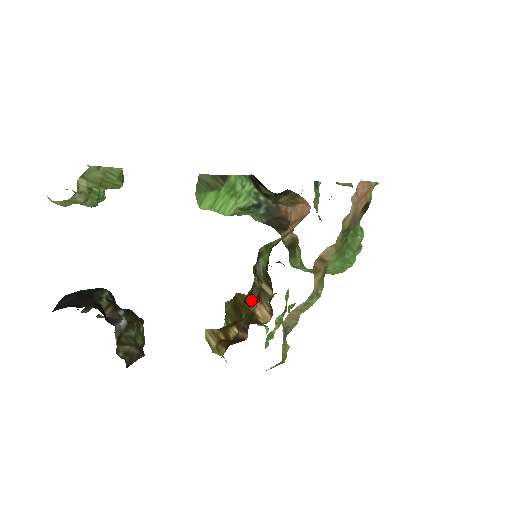
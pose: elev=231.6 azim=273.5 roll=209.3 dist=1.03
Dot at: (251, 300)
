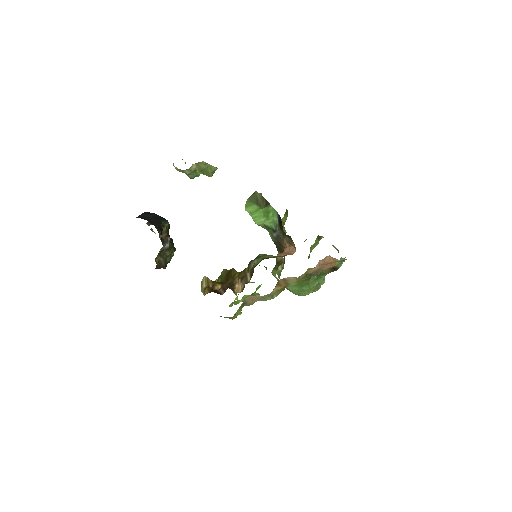
Dot at: (238, 277)
